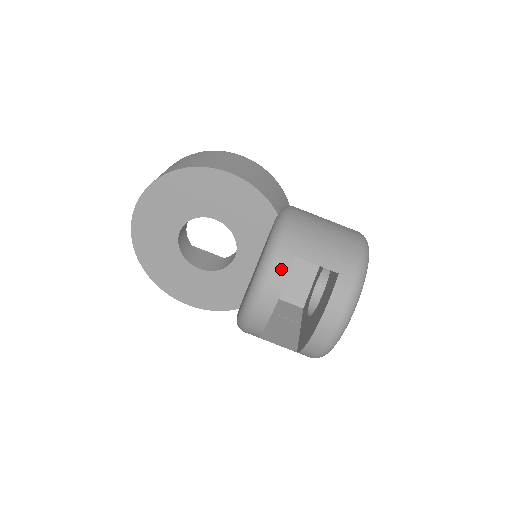
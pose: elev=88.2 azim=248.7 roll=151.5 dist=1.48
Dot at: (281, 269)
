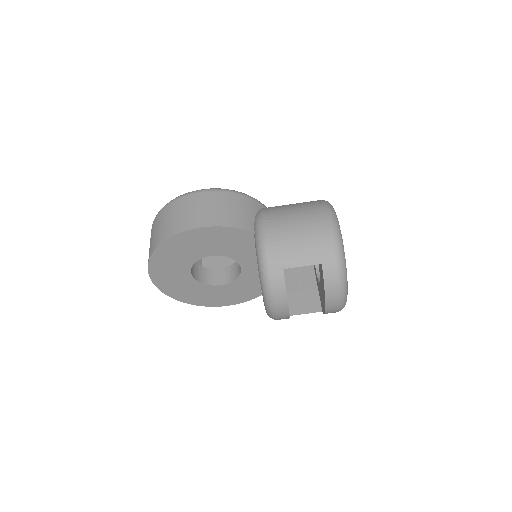
Dot at: (278, 283)
